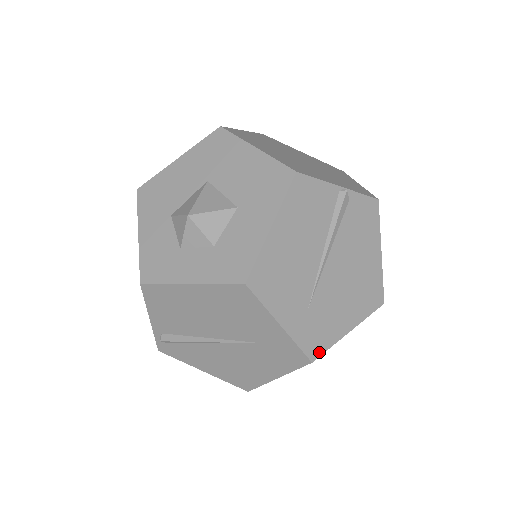
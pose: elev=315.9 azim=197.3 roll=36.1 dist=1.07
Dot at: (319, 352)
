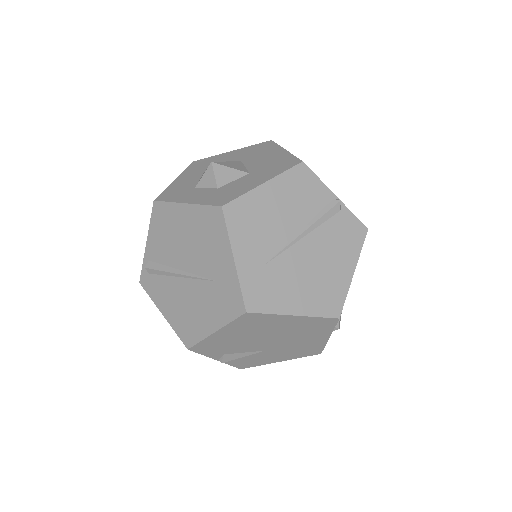
Dot at: (257, 309)
